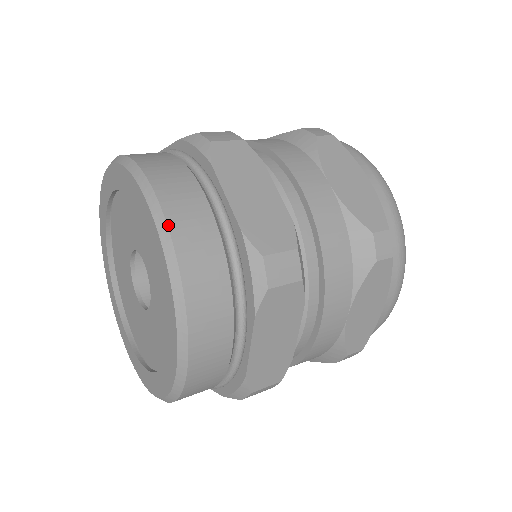
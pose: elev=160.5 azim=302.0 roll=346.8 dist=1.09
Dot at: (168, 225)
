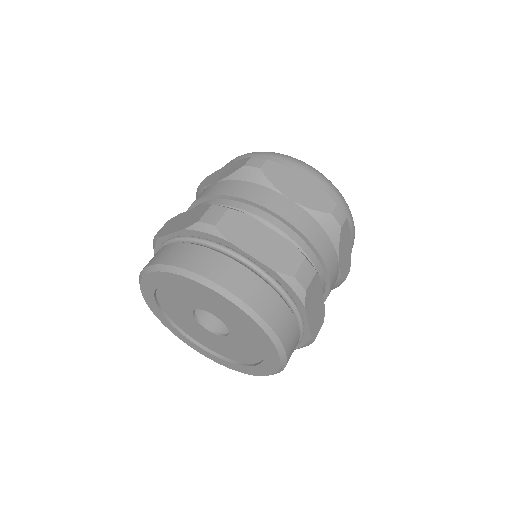
Dot at: (237, 297)
